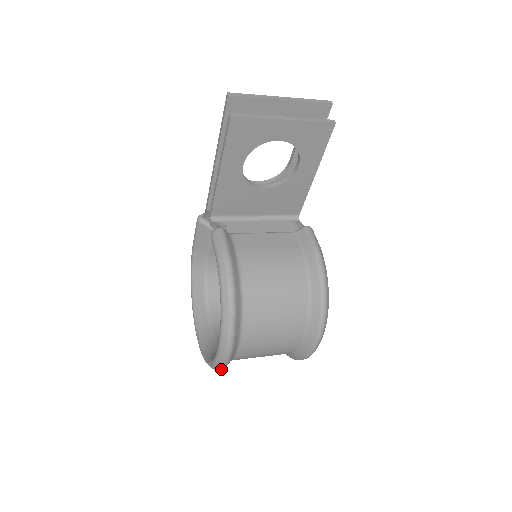
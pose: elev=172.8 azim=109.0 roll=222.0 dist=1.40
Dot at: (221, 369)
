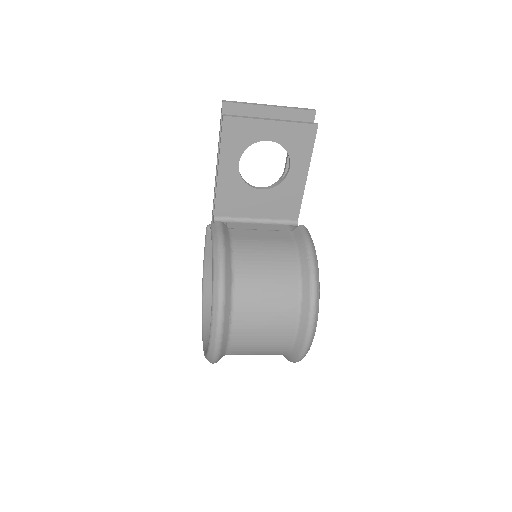
Dot at: (215, 356)
